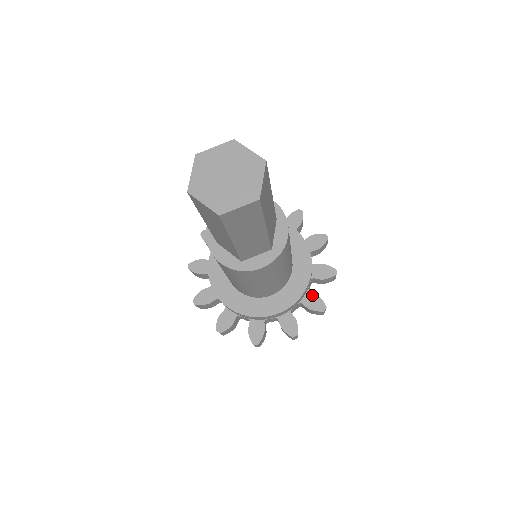
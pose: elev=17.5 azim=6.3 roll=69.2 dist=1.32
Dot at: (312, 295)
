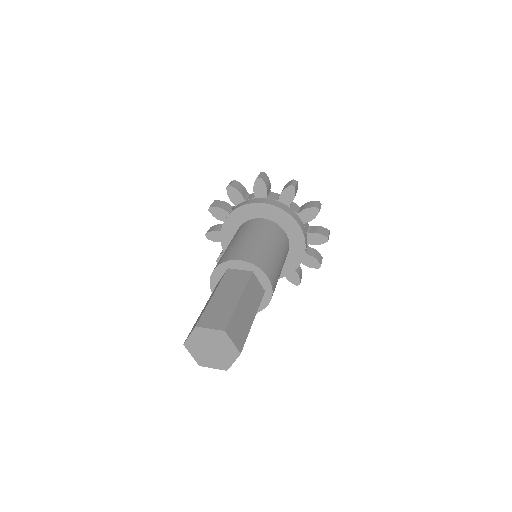
Dot at: (312, 235)
